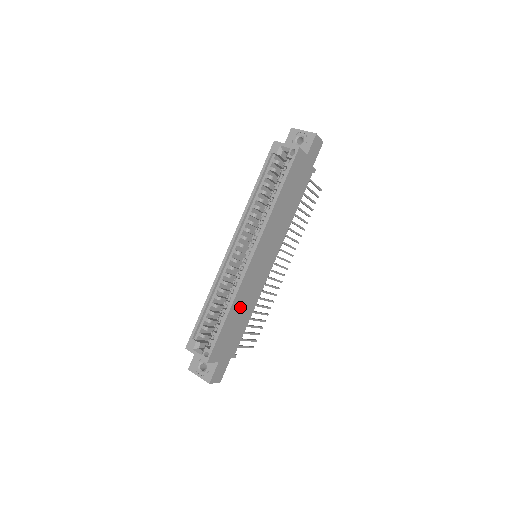
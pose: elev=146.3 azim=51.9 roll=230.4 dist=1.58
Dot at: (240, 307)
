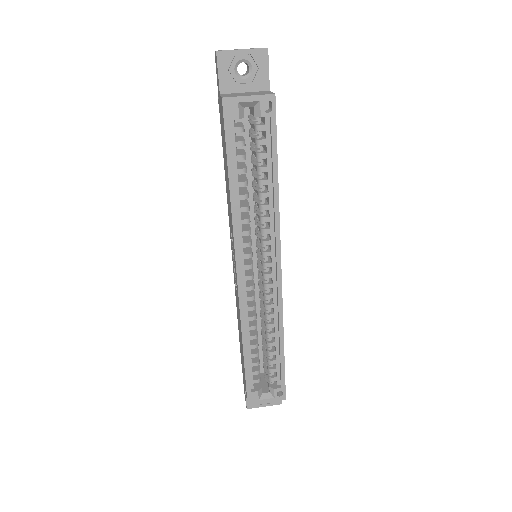
Dot at: occluded
